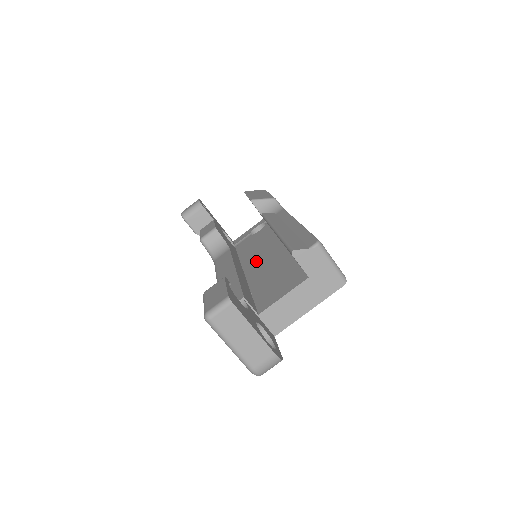
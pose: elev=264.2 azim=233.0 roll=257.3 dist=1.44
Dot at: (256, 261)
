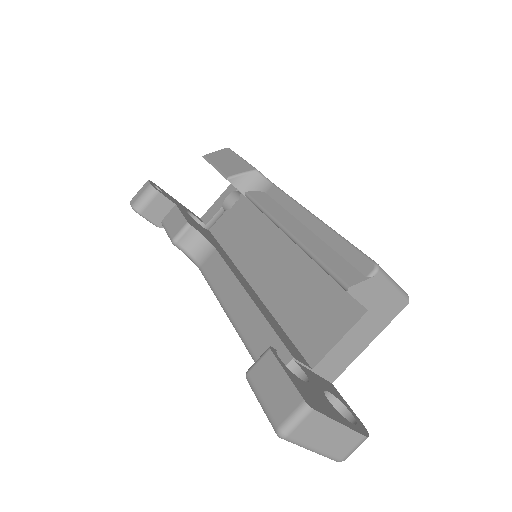
Dot at: (258, 263)
